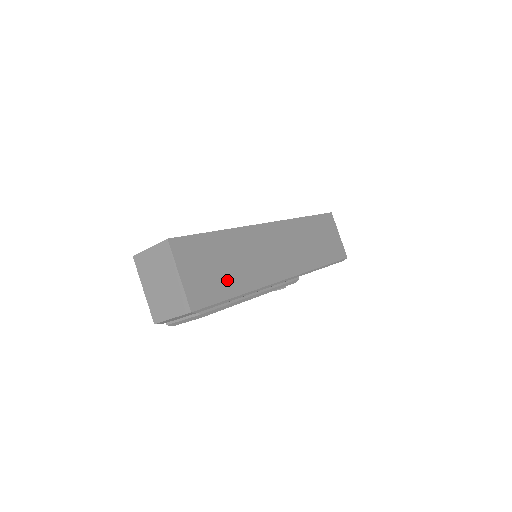
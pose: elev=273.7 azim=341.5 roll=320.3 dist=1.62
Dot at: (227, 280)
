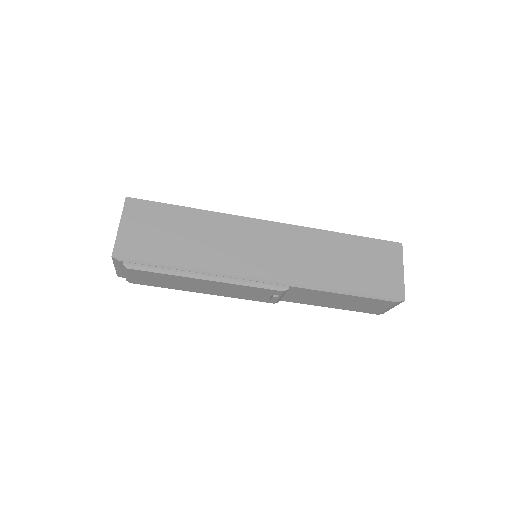
Dot at: (173, 249)
